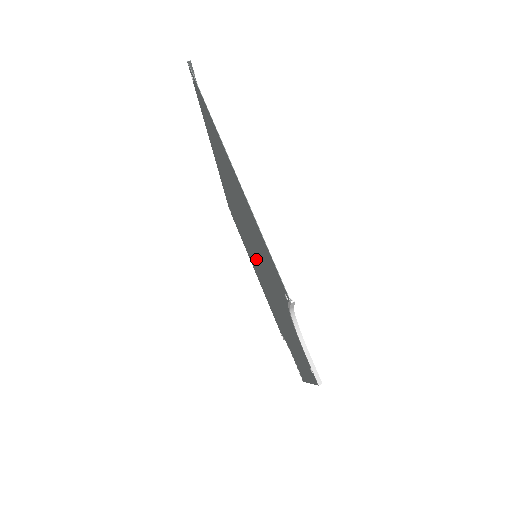
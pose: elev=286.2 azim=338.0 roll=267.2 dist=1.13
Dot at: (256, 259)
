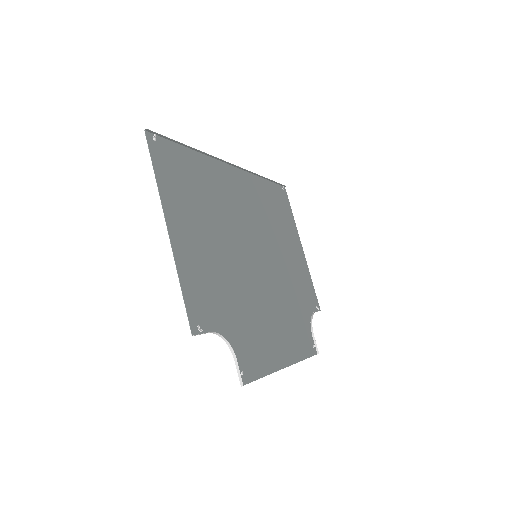
Dot at: (261, 256)
